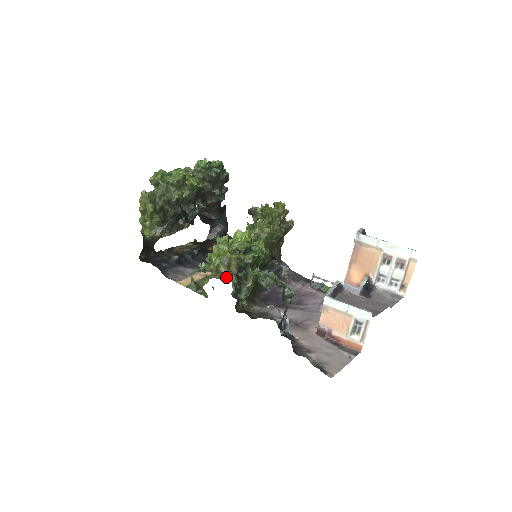
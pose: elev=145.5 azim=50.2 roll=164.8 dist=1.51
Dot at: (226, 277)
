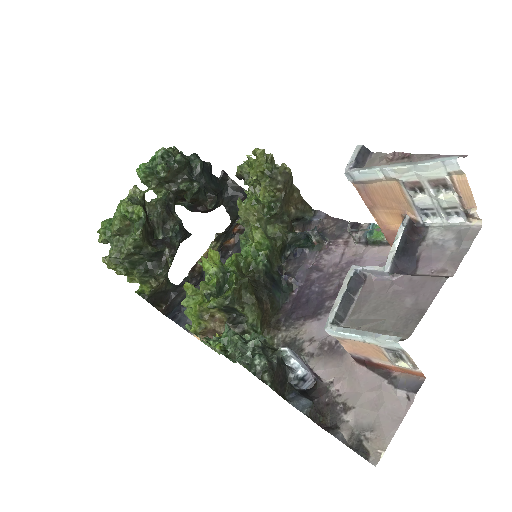
Dot at: (212, 337)
